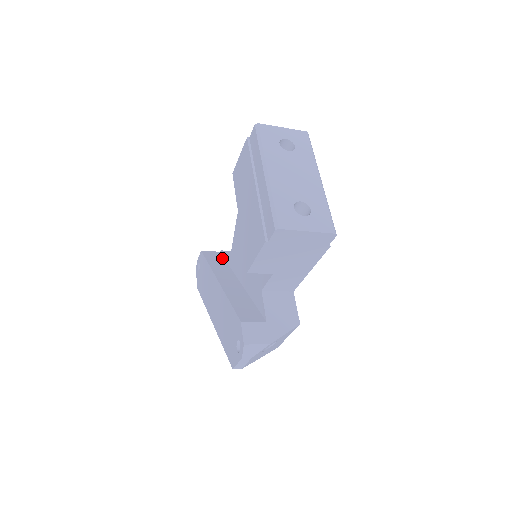
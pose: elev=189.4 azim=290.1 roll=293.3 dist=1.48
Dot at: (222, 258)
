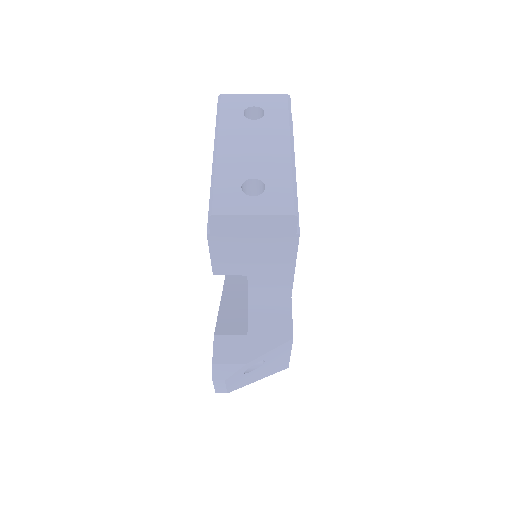
Dot at: occluded
